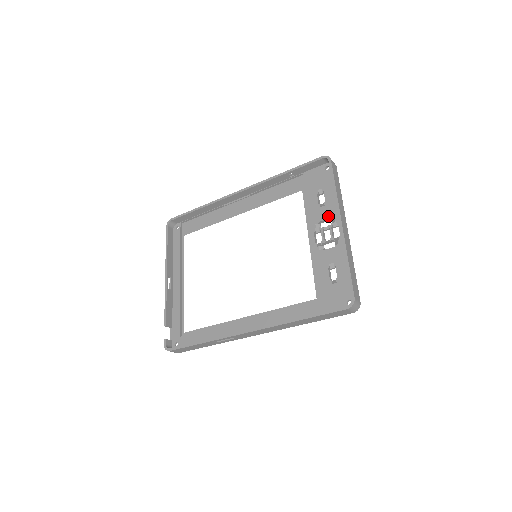
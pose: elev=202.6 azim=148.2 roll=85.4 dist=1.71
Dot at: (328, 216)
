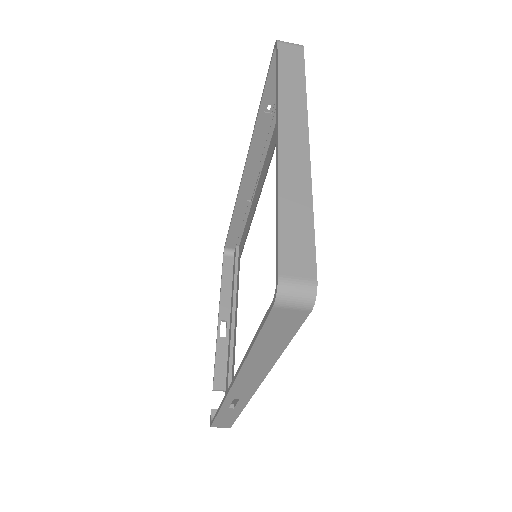
Dot at: occluded
